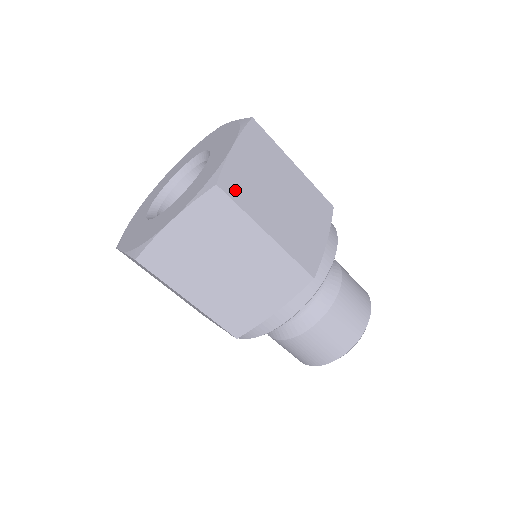
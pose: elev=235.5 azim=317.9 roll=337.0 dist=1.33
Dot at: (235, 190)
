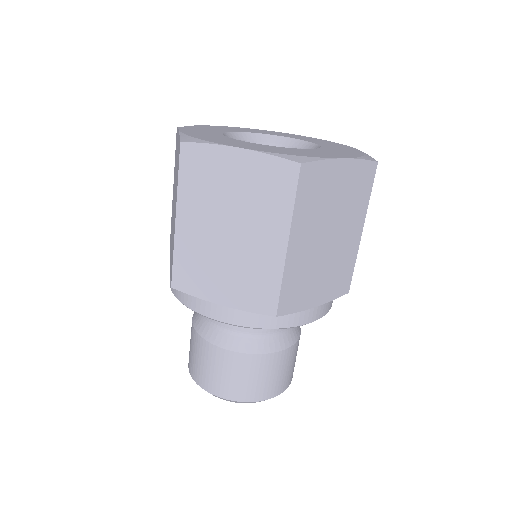
Dot at: (307, 186)
